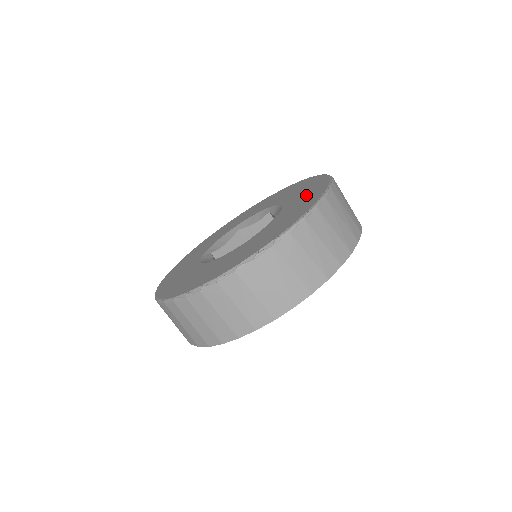
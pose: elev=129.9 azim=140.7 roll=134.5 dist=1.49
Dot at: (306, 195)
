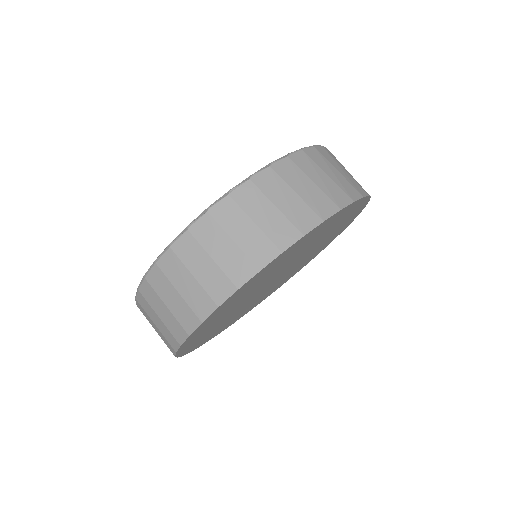
Dot at: occluded
